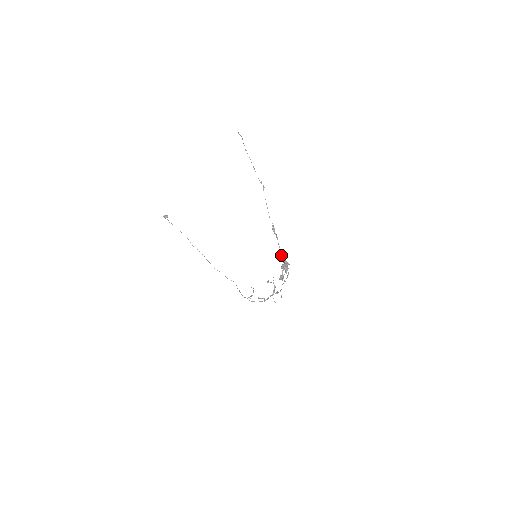
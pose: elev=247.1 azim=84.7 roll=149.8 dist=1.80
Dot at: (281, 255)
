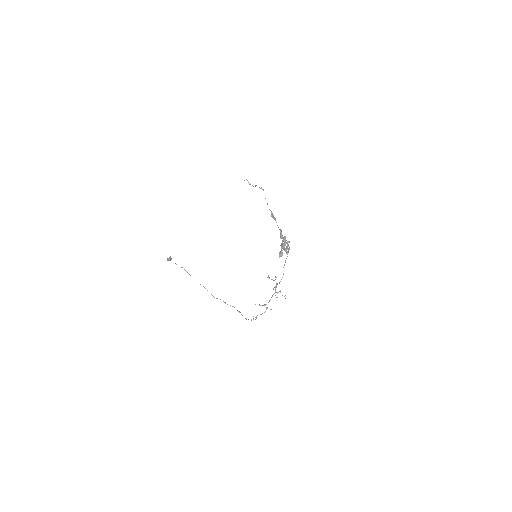
Dot at: (280, 231)
